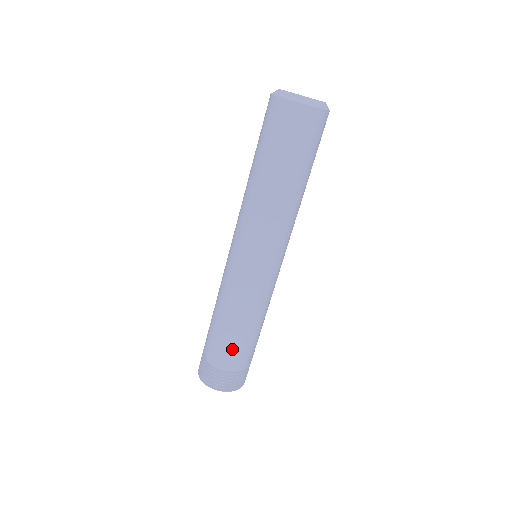
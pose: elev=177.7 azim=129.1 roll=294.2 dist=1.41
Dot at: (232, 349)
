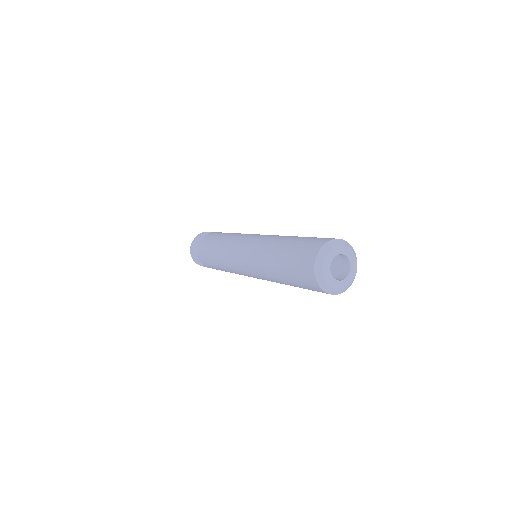
Dot at: occluded
